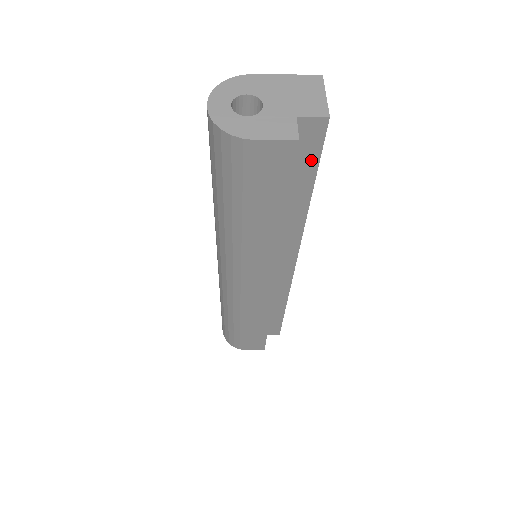
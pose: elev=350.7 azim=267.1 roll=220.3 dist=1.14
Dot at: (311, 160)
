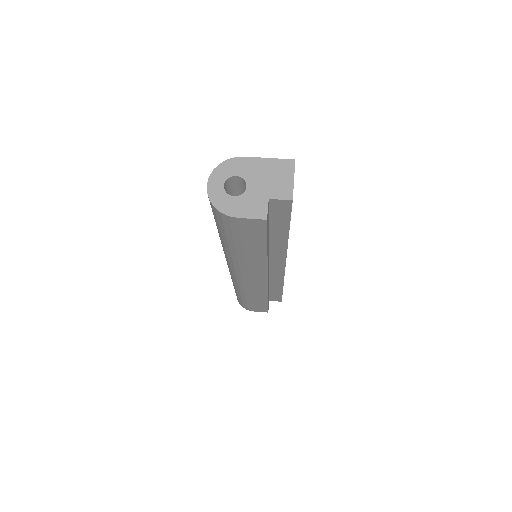
Dot at: (284, 218)
